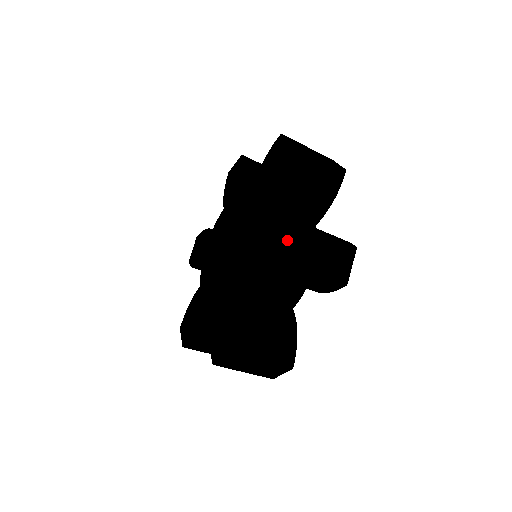
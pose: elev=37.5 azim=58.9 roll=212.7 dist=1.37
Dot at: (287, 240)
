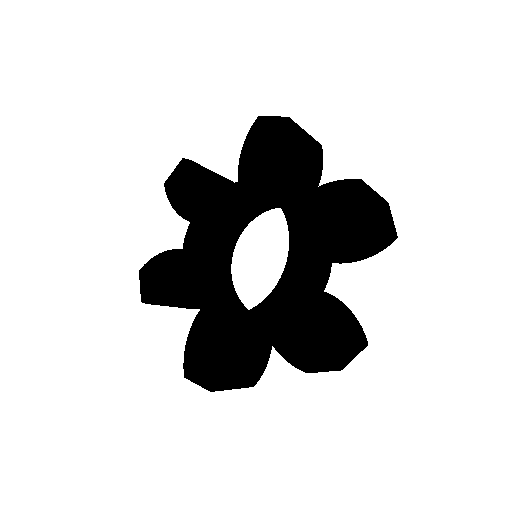
Dot at: (320, 356)
